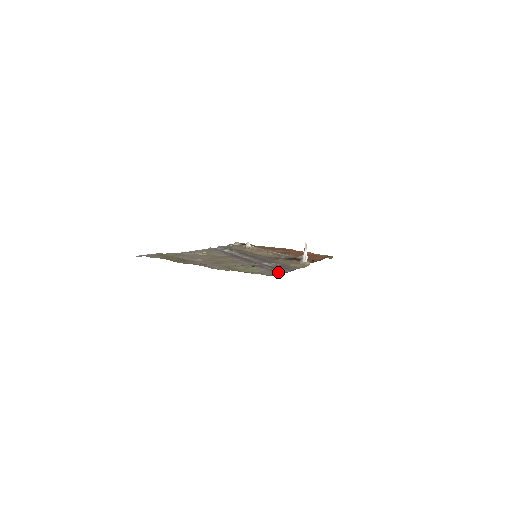
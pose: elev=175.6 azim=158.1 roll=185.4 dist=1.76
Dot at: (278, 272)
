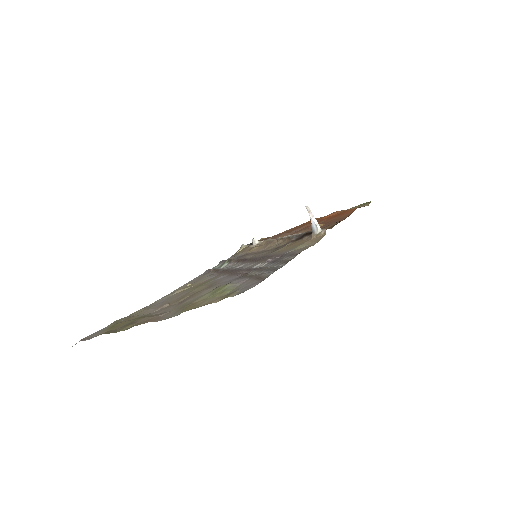
Dot at: (261, 277)
